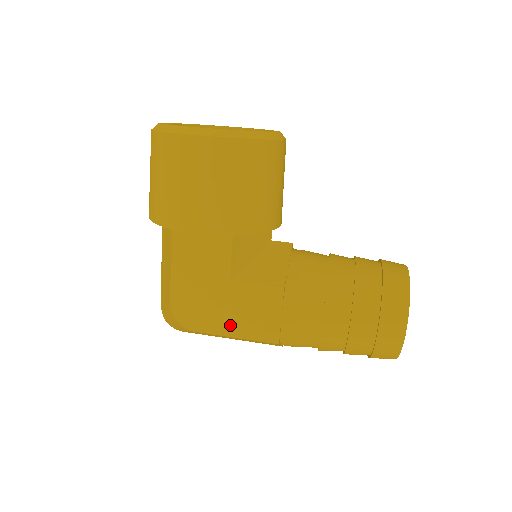
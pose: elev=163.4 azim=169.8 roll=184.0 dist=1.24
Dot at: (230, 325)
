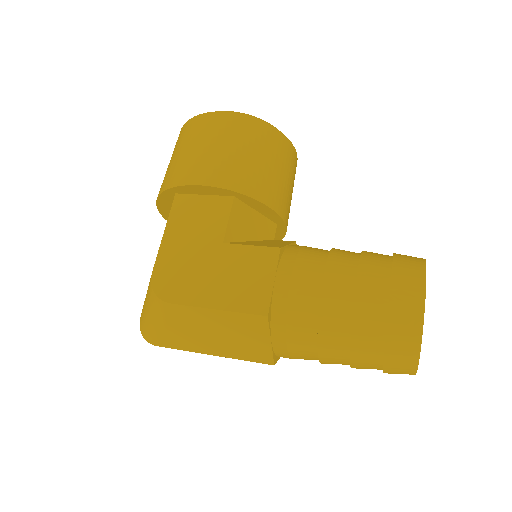
Dot at: (213, 294)
